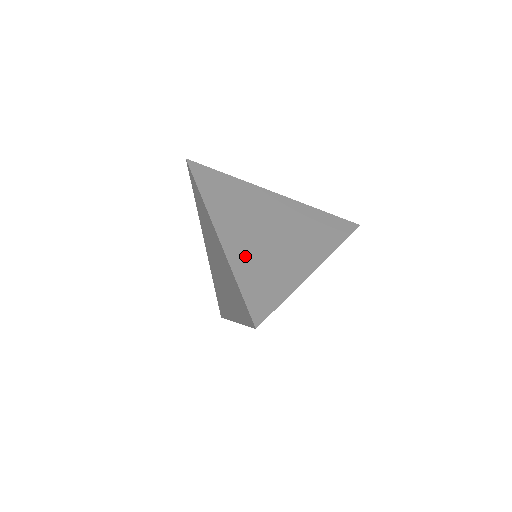
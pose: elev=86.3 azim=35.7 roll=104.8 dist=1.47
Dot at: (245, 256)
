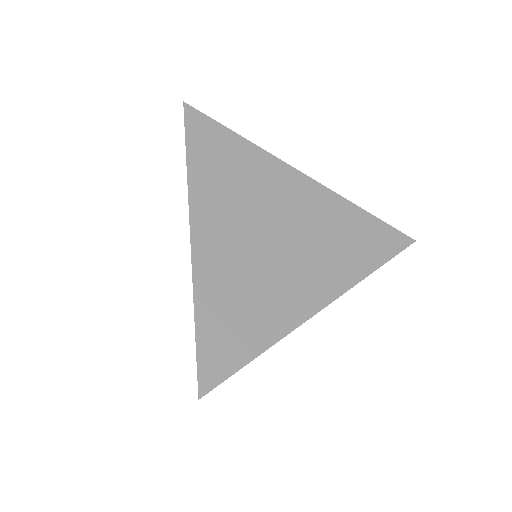
Dot at: (221, 278)
